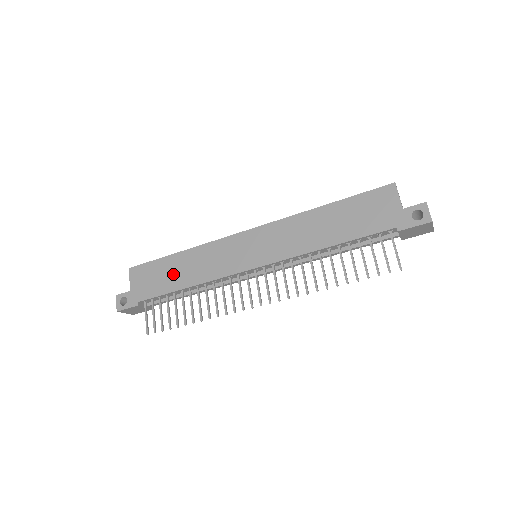
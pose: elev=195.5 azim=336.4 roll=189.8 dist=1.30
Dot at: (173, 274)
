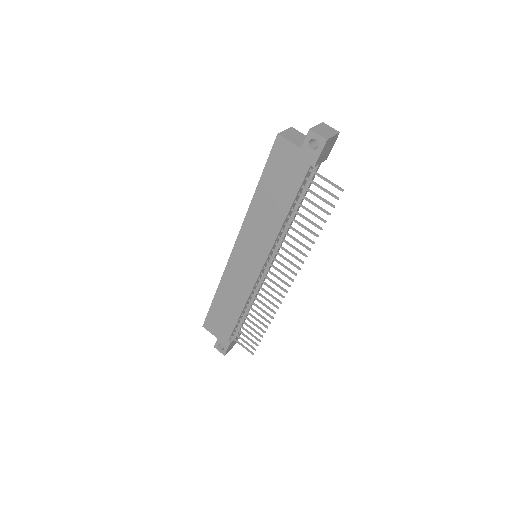
Dot at: (226, 310)
